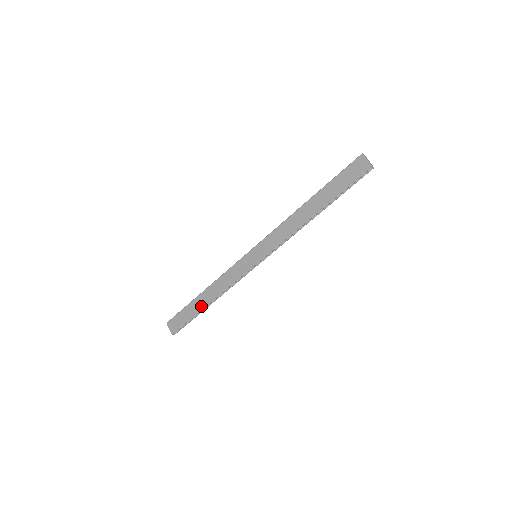
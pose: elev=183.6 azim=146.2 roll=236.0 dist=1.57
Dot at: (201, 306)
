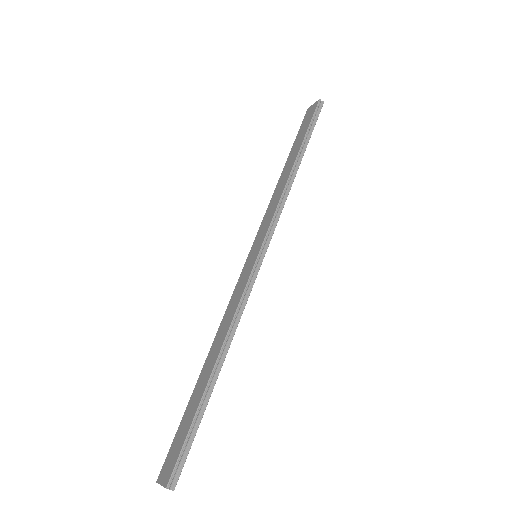
Dot at: (204, 382)
